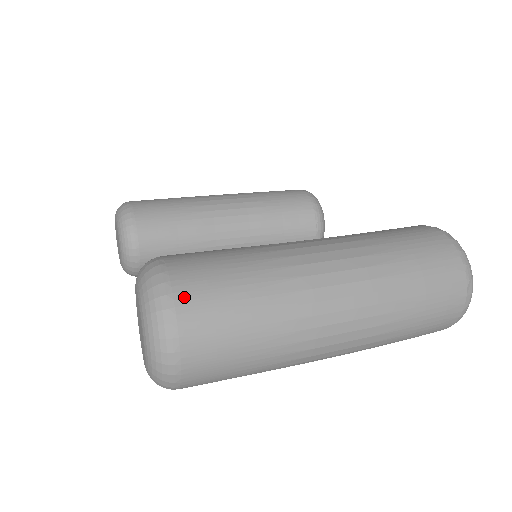
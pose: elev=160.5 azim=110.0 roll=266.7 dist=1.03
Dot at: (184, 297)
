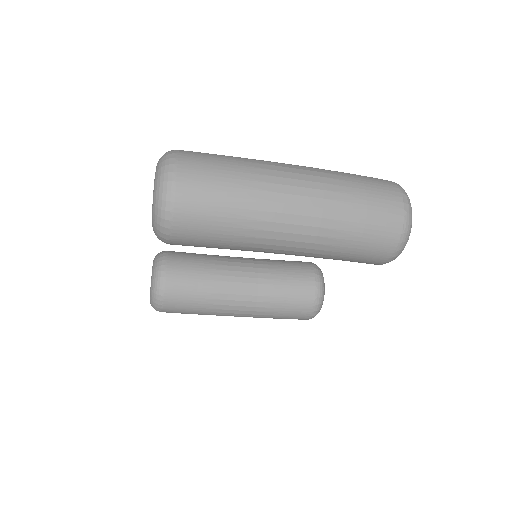
Dot at: (186, 152)
